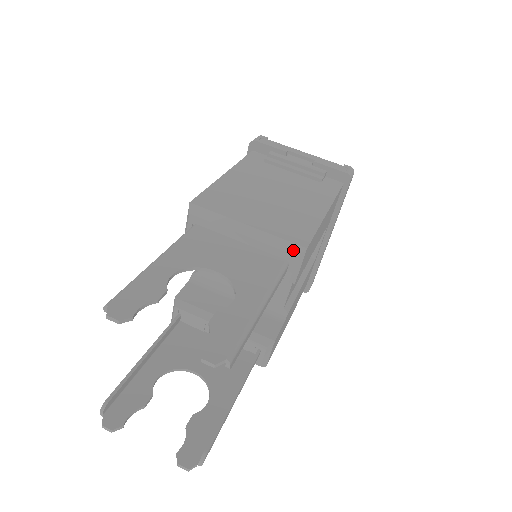
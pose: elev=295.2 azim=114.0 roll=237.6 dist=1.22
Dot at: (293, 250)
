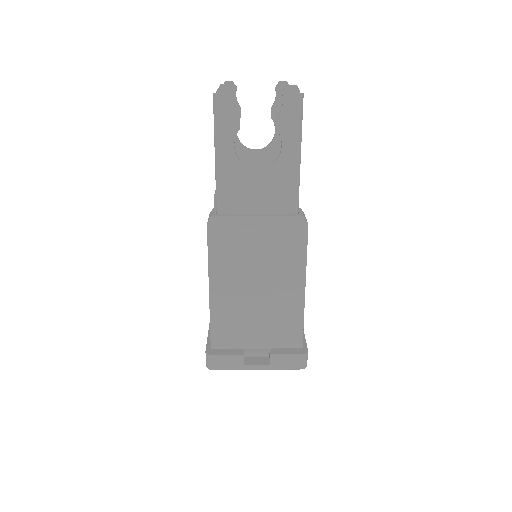
Dot at: occluded
